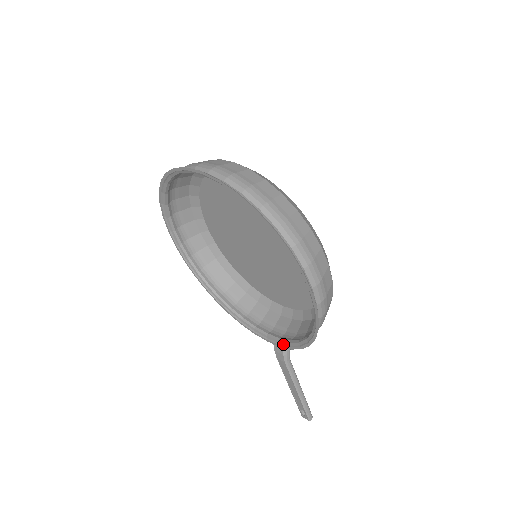
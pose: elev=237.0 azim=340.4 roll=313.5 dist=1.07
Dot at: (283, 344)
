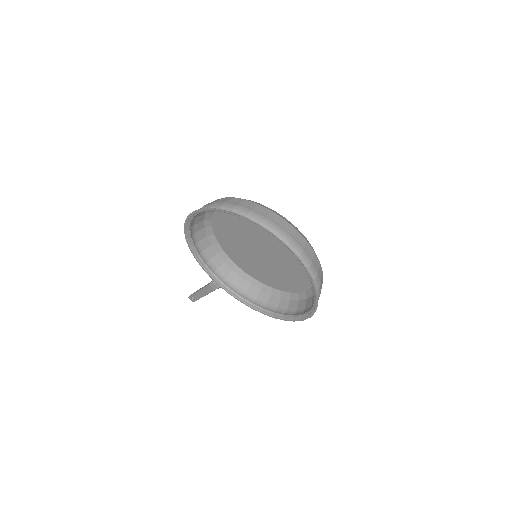
Dot at: (234, 296)
